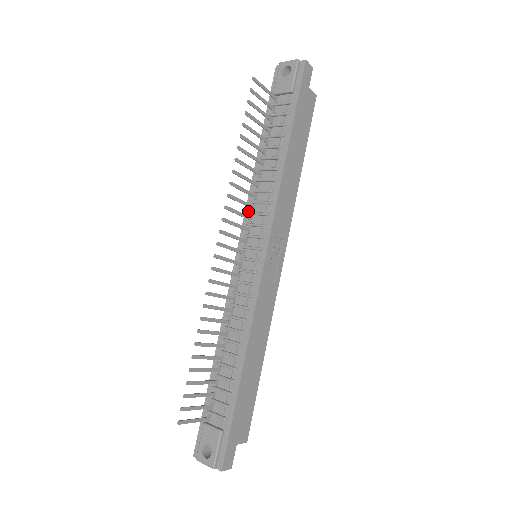
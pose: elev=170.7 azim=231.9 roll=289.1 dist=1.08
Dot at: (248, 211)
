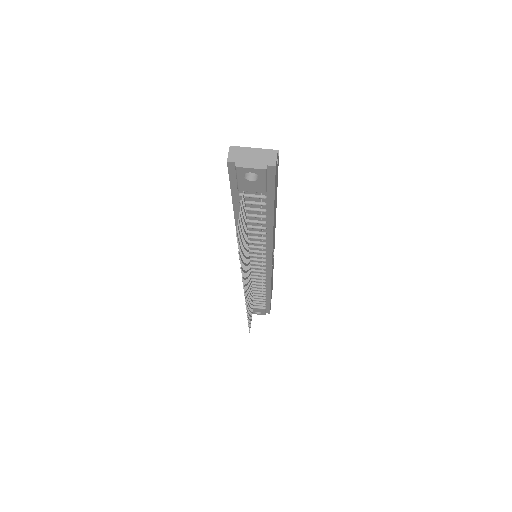
Dot at: occluded
